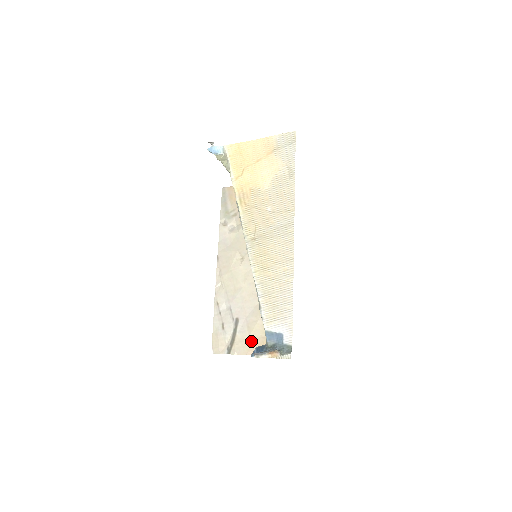
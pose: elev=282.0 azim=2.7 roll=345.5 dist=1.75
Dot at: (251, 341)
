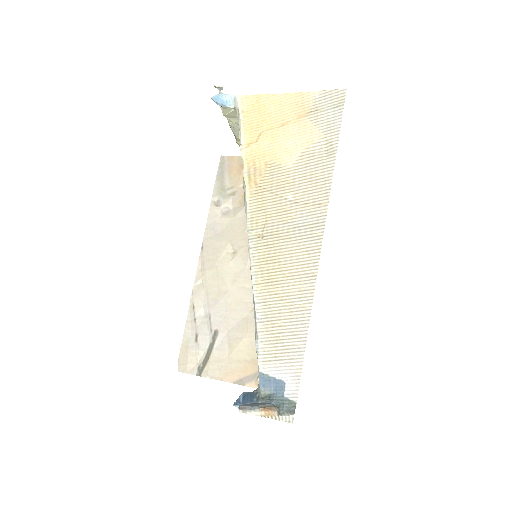
Dot at: (231, 363)
